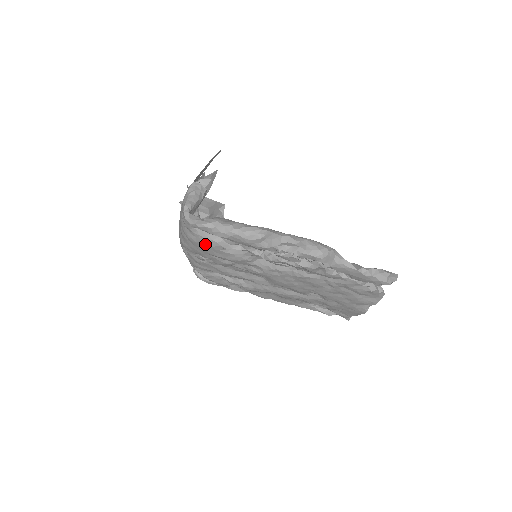
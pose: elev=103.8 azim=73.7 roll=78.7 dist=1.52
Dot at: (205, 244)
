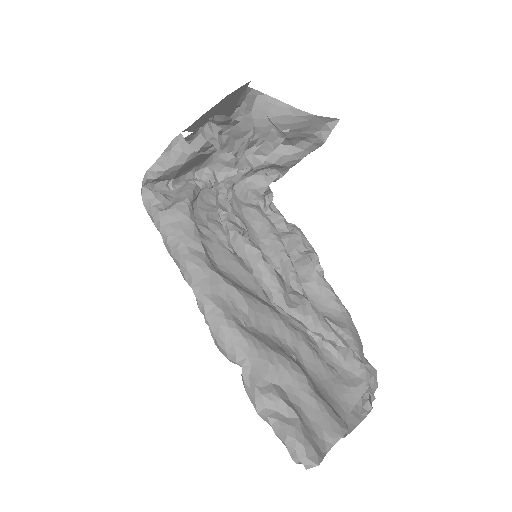
Dot at: occluded
